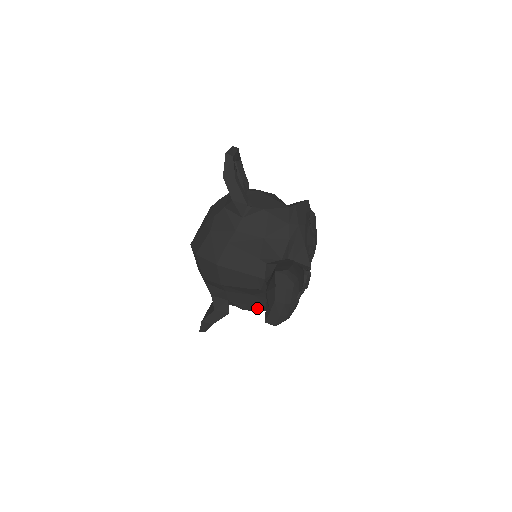
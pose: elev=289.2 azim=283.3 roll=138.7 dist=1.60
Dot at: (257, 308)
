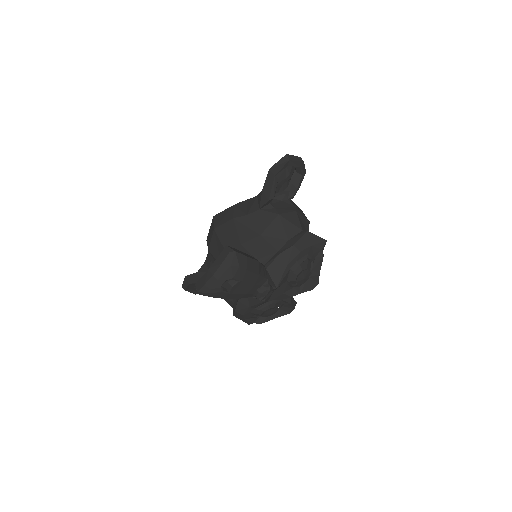
Dot at: occluded
